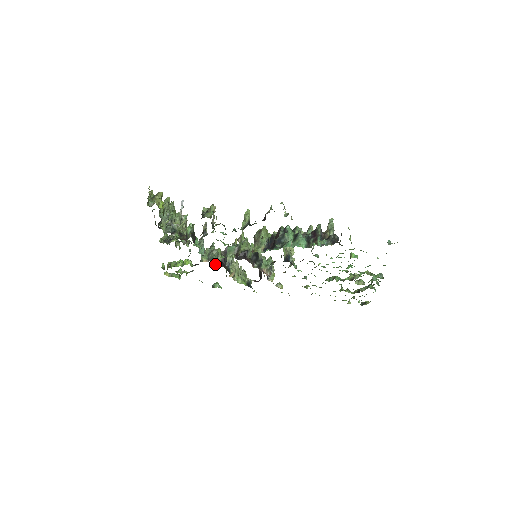
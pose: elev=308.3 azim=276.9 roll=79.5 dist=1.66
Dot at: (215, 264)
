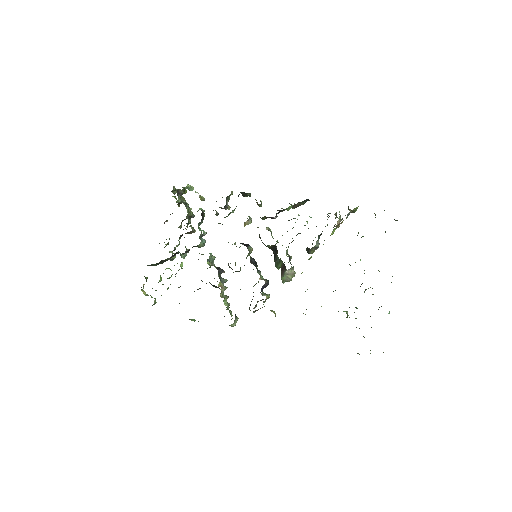
Dot at: (209, 263)
